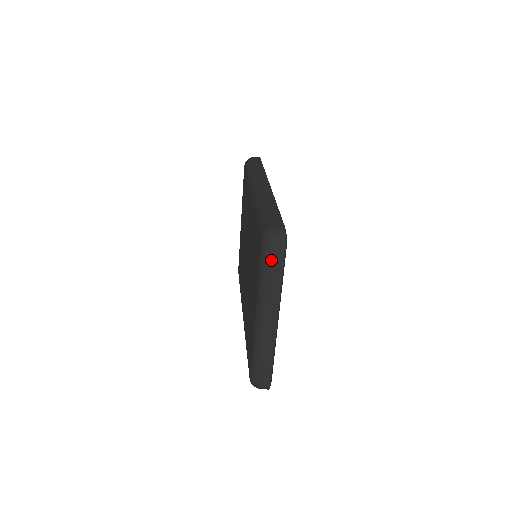
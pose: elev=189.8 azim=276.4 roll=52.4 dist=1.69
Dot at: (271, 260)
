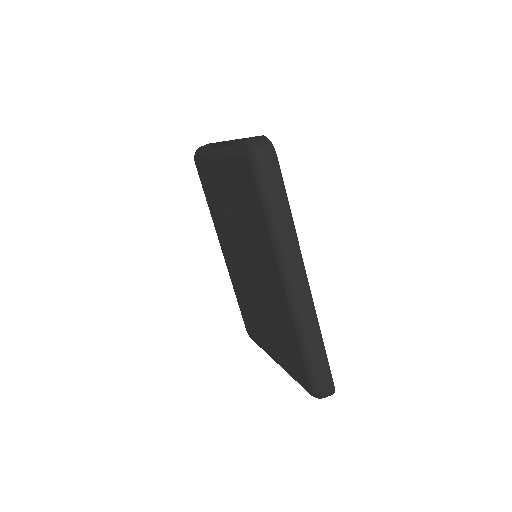
Dot at: occluded
